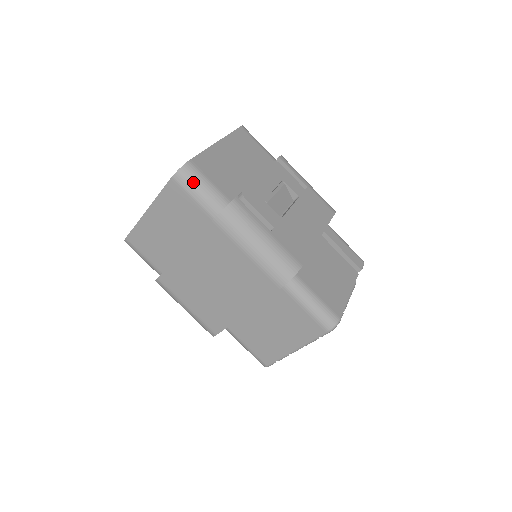
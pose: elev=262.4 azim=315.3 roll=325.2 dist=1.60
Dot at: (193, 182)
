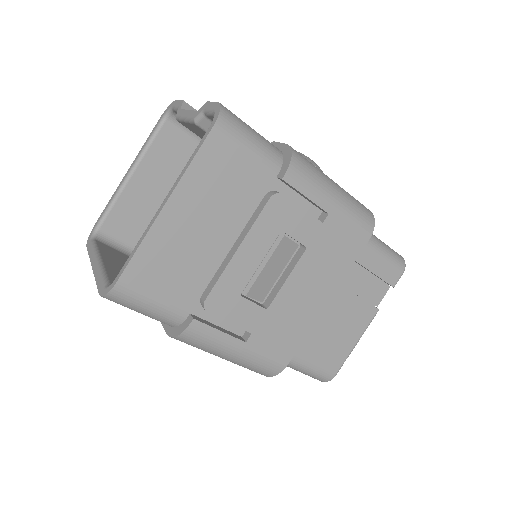
Dot at: (130, 306)
